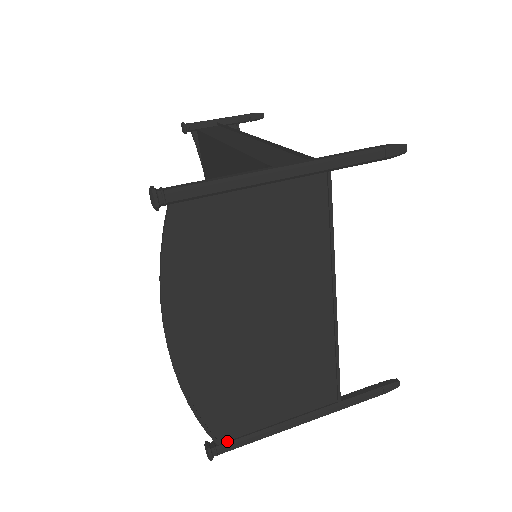
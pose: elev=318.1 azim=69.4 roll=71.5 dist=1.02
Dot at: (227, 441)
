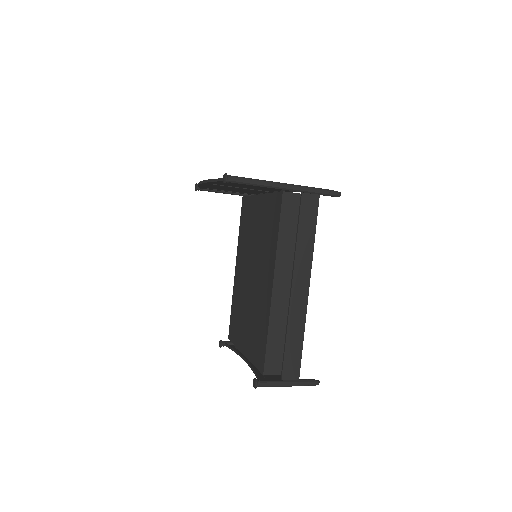
Dot at: occluded
